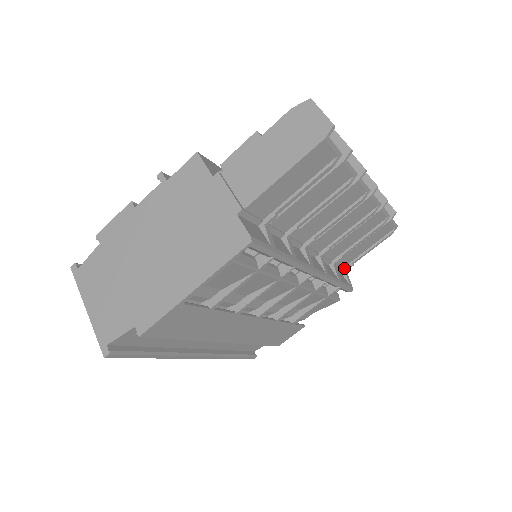
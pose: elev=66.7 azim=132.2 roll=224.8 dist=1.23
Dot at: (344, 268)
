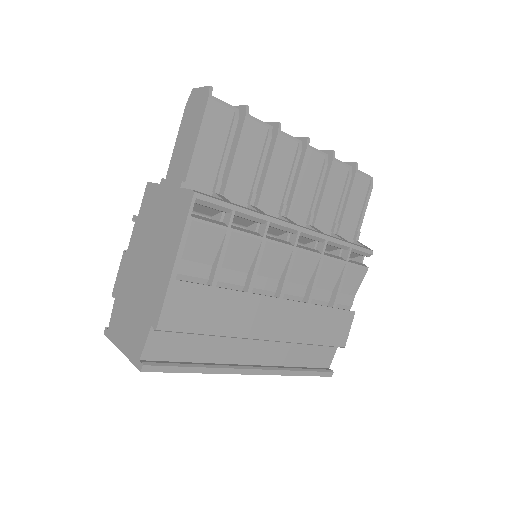
Dot at: (354, 239)
